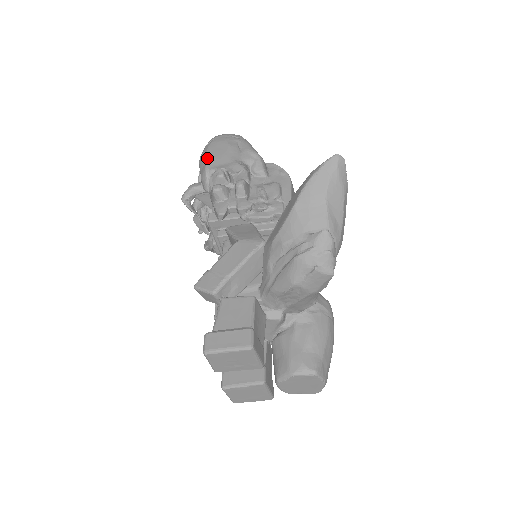
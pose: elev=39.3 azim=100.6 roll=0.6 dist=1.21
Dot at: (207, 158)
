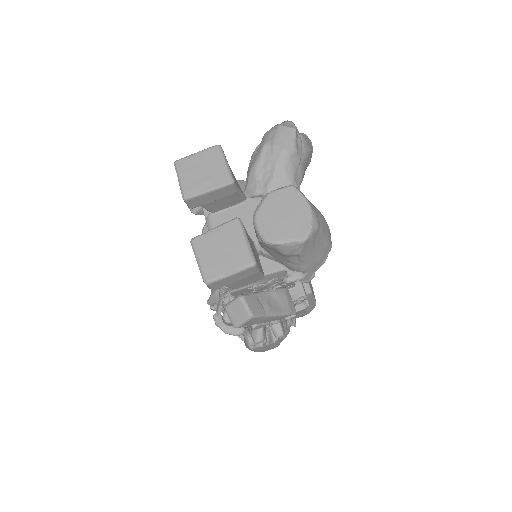
Dot at: occluded
